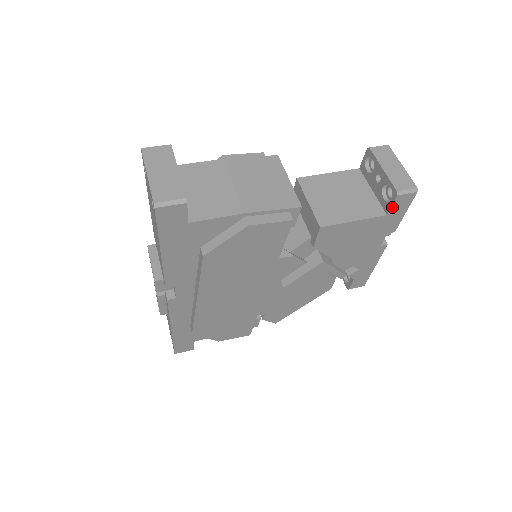
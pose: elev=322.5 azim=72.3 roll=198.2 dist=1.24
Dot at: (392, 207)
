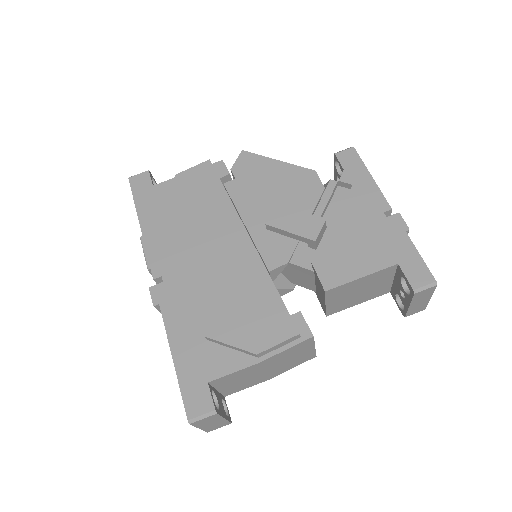
Dot at: (396, 301)
